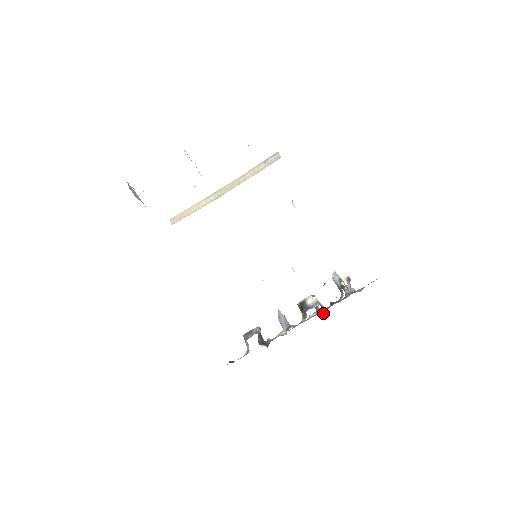
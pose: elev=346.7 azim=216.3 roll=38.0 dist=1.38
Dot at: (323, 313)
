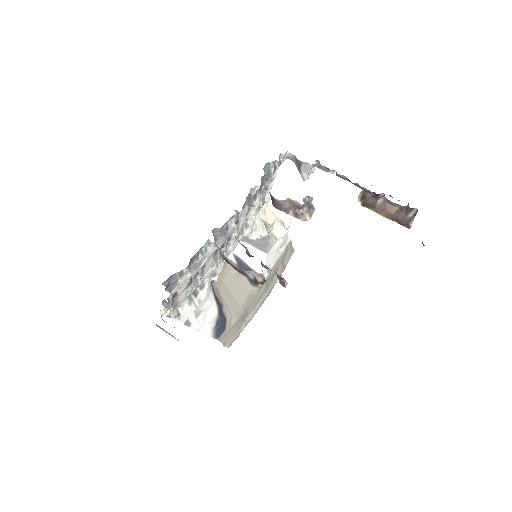
Dot at: occluded
